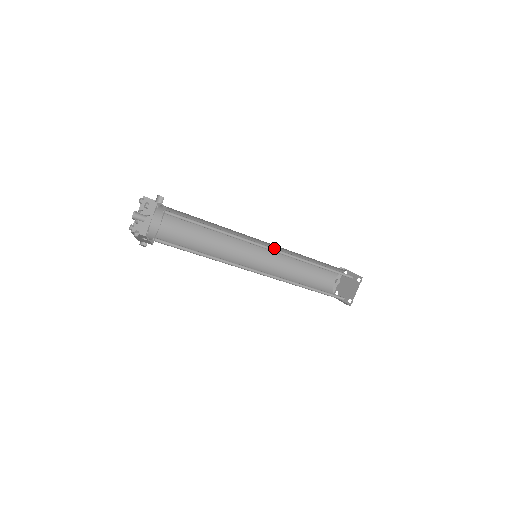
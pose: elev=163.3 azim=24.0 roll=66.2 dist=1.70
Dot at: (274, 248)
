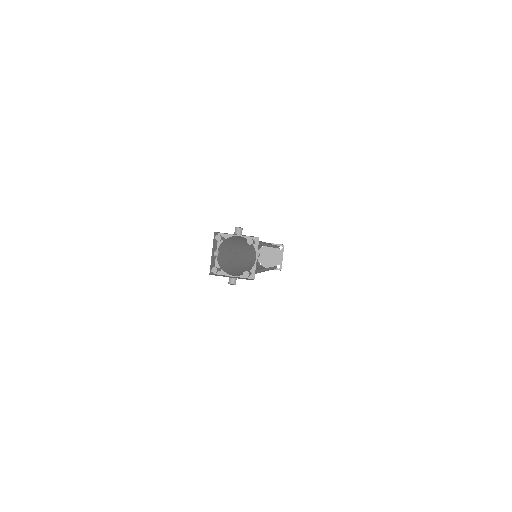
Dot at: occluded
